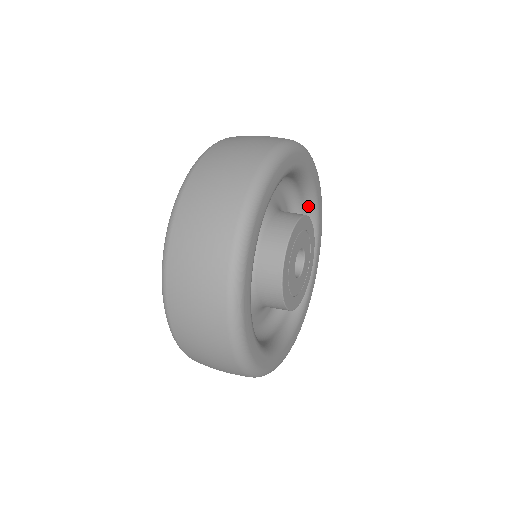
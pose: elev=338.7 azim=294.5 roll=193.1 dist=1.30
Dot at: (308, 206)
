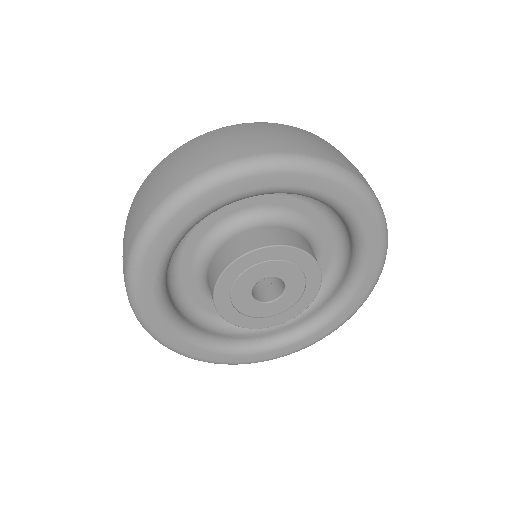
Dot at: (354, 249)
